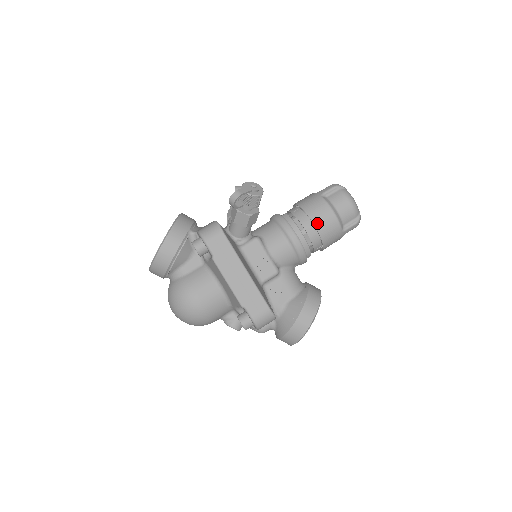
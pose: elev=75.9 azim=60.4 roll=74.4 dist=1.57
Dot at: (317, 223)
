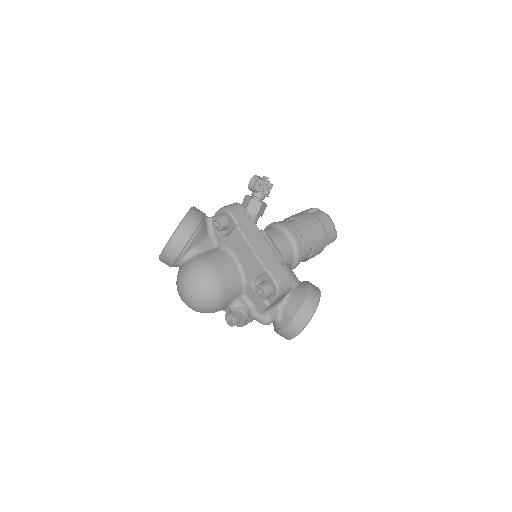
Dot at: (309, 226)
